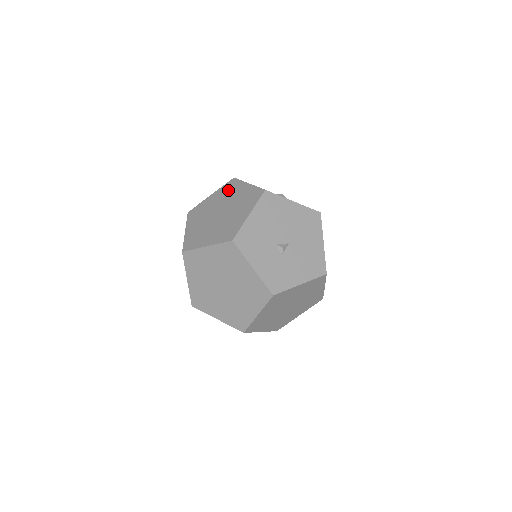
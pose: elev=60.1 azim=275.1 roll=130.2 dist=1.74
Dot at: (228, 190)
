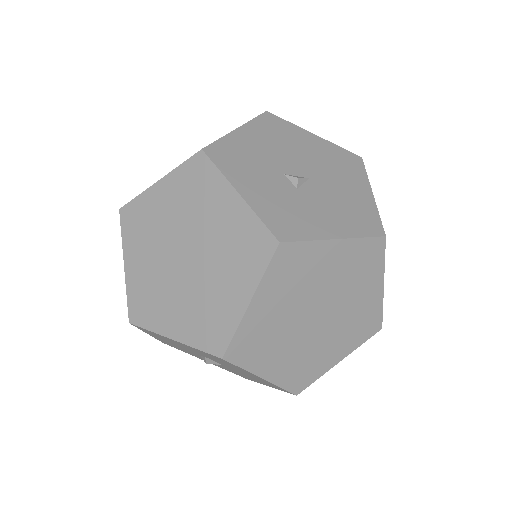
Dot at: occluded
